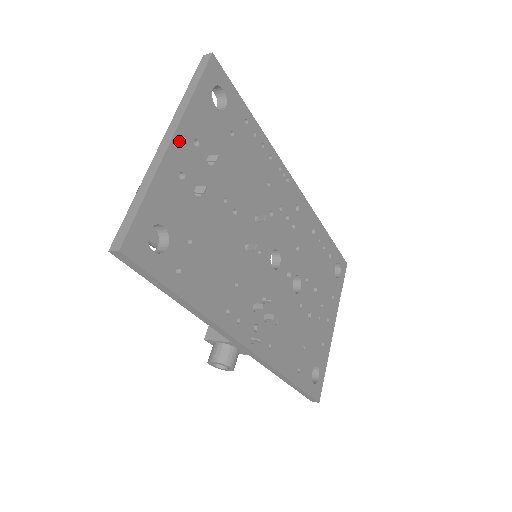
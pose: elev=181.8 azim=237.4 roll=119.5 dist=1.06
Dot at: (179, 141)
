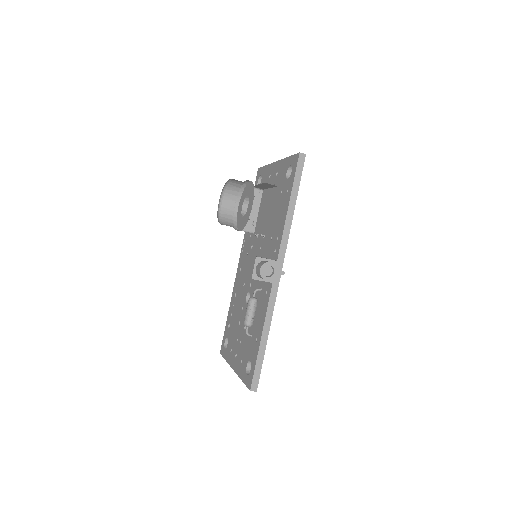
Dot at: occluded
